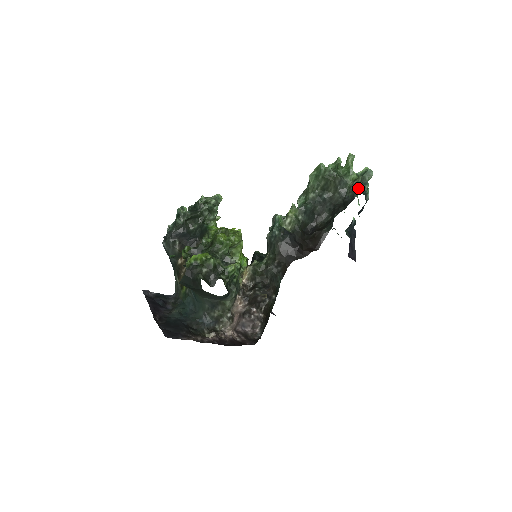
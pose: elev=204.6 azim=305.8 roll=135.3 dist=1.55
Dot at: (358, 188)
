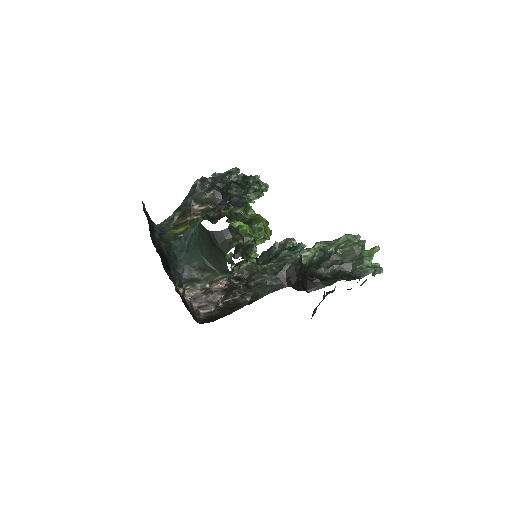
Dot at: (368, 274)
